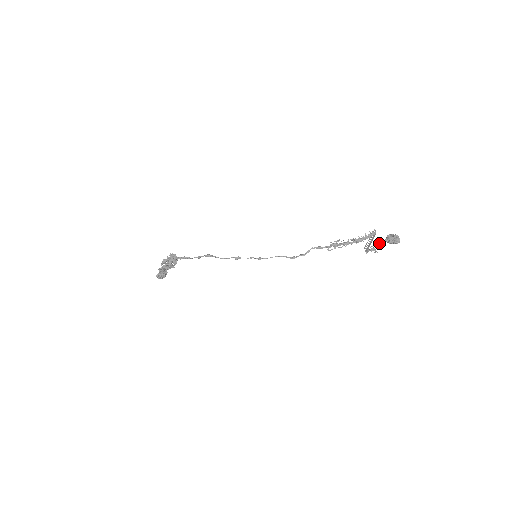
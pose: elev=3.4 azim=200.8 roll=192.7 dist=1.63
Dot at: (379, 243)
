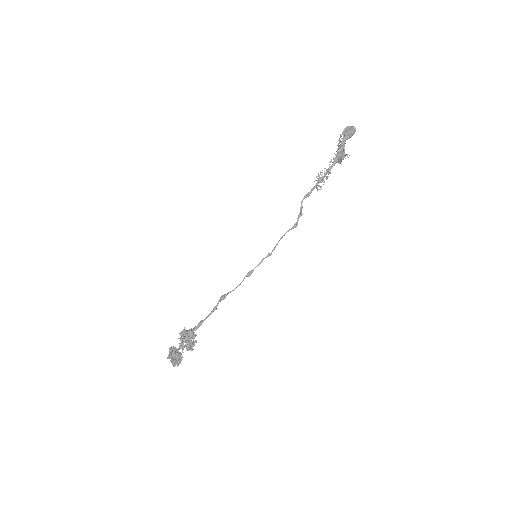
Dot at: occluded
